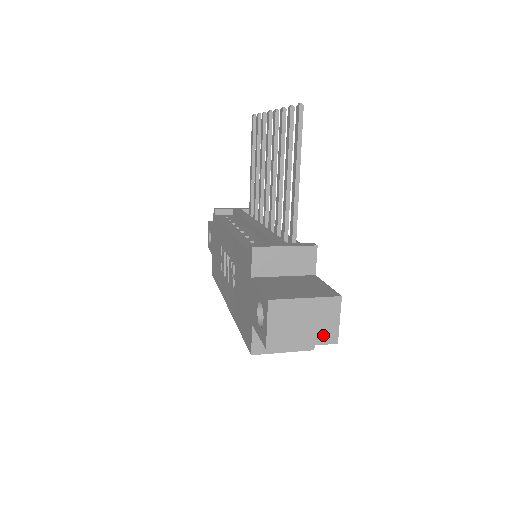
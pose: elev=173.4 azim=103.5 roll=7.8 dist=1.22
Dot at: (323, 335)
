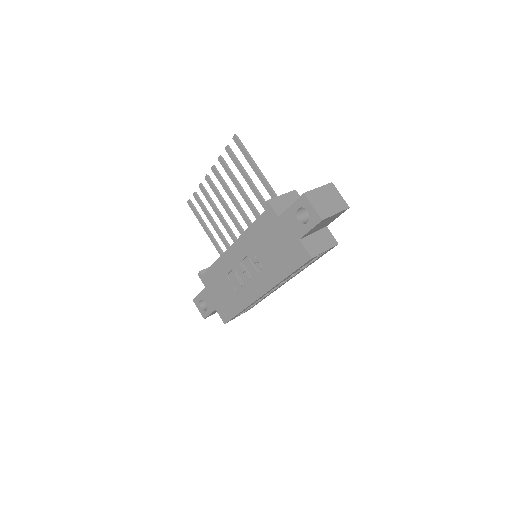
Dot at: (340, 205)
